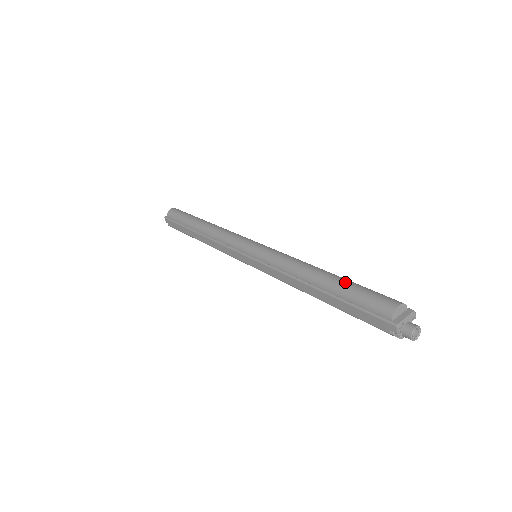
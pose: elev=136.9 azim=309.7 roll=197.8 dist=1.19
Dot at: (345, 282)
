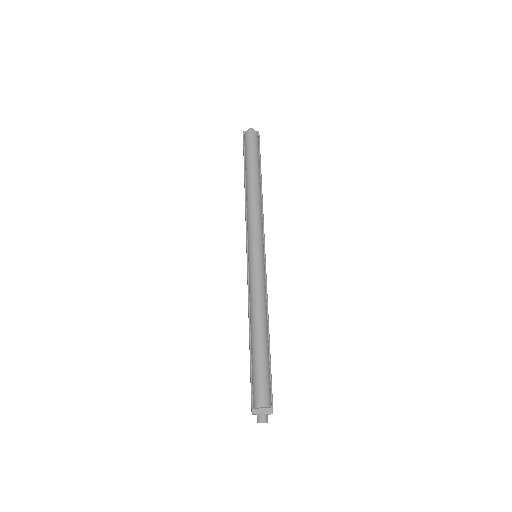
Dot at: (260, 356)
